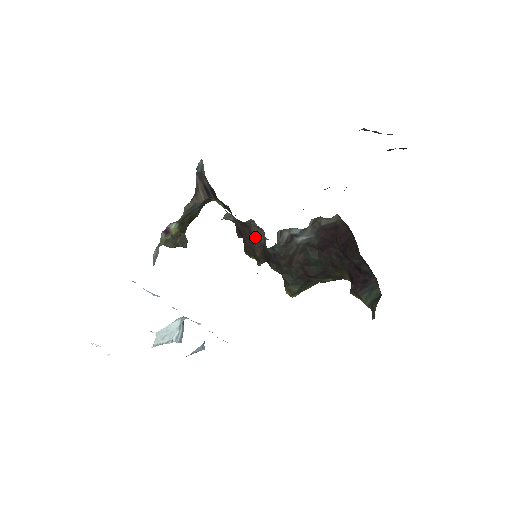
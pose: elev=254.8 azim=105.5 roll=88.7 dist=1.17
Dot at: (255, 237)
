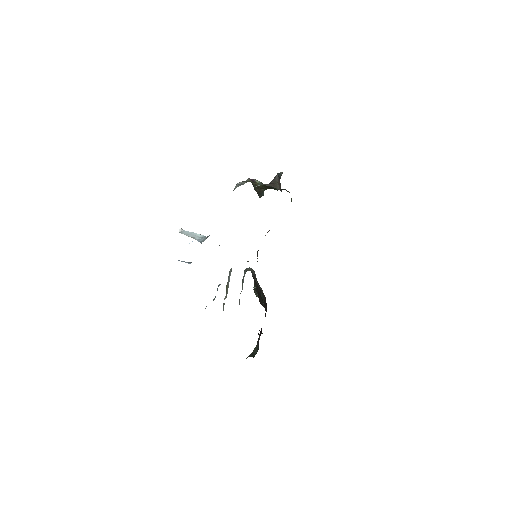
Dot at: occluded
